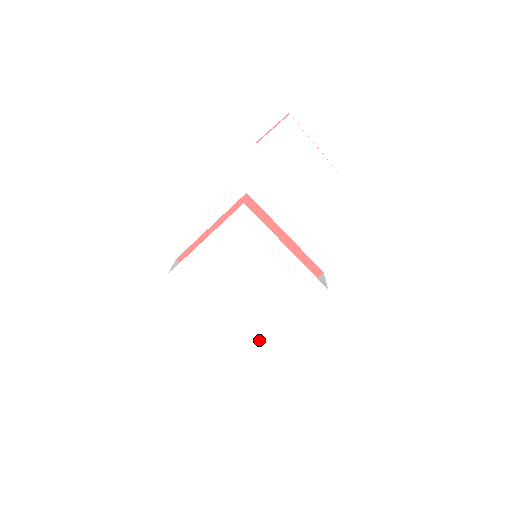
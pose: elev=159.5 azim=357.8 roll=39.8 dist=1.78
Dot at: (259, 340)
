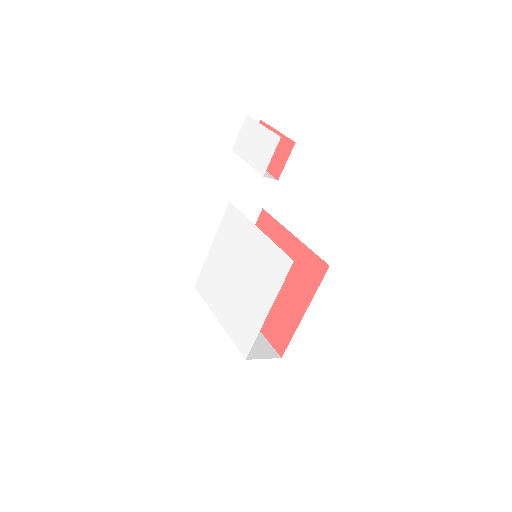
Dot at: (250, 343)
